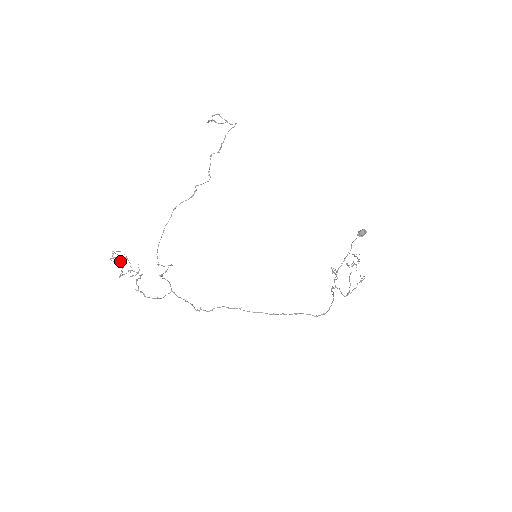
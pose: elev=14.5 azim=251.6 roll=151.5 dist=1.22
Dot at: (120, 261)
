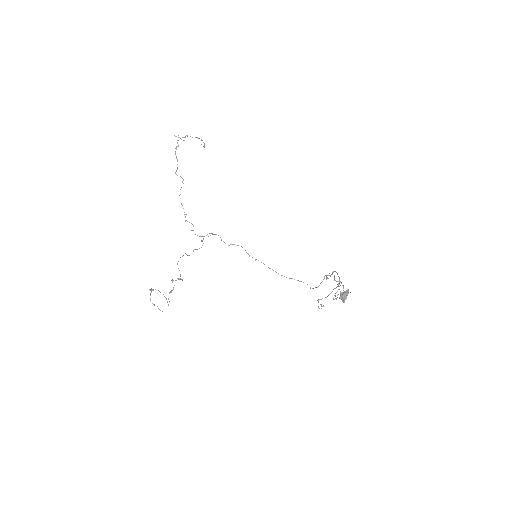
Dot at: occluded
